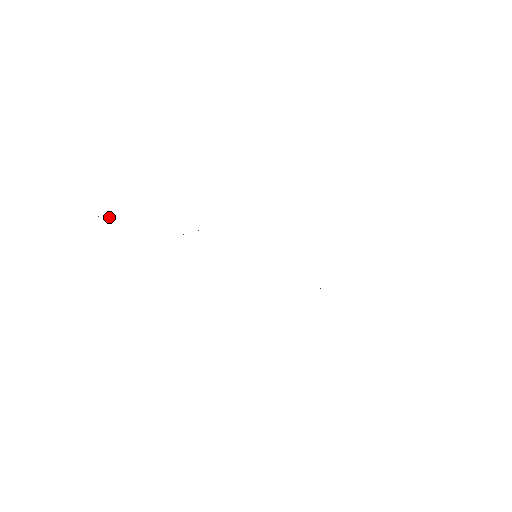
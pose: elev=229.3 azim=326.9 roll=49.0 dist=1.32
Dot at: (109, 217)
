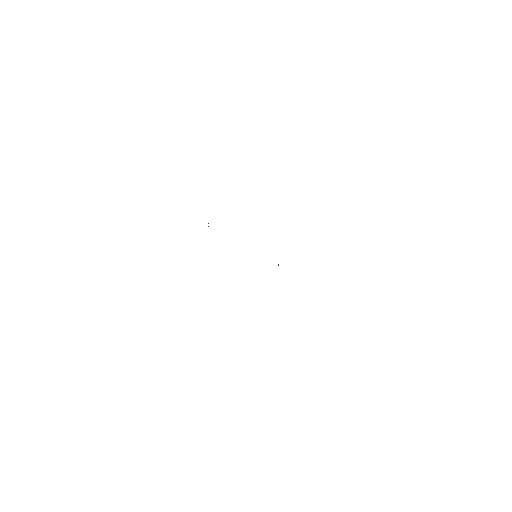
Dot at: occluded
